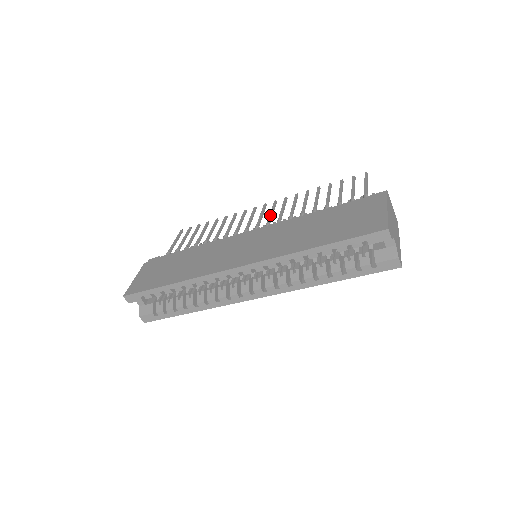
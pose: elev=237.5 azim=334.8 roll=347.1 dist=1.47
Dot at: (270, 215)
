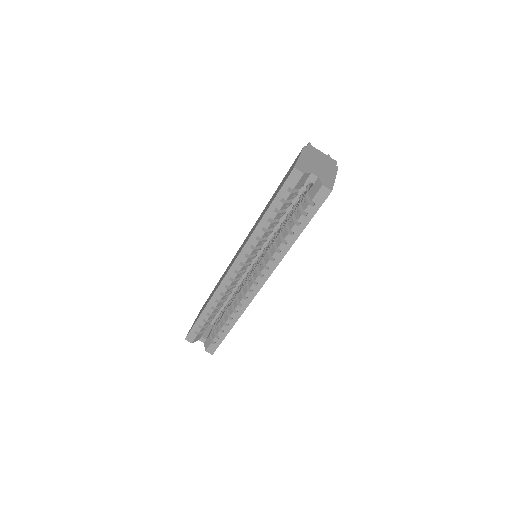
Dot at: occluded
